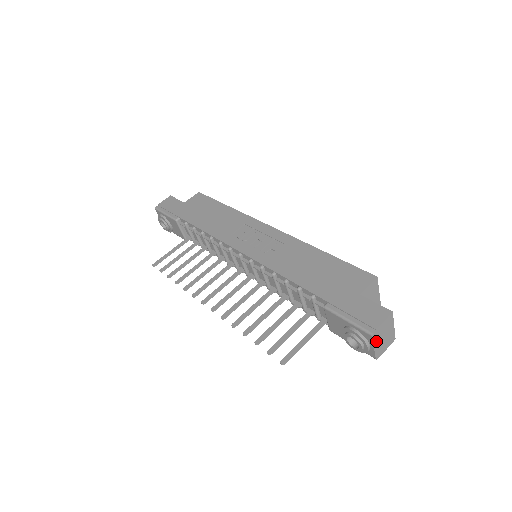
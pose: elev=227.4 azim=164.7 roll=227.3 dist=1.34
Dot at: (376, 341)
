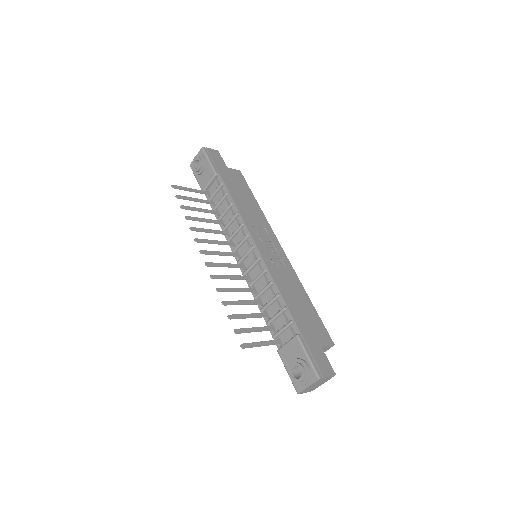
Dot at: (314, 384)
